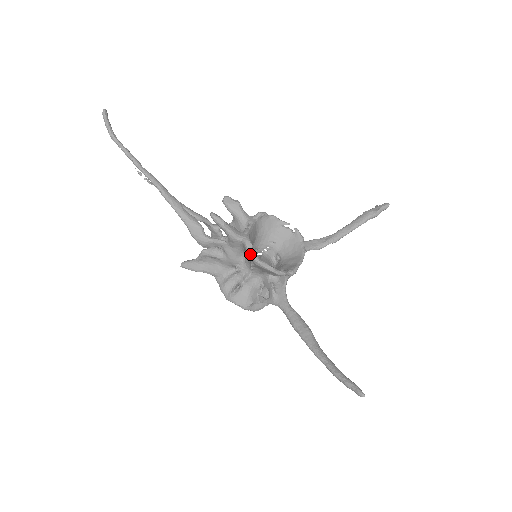
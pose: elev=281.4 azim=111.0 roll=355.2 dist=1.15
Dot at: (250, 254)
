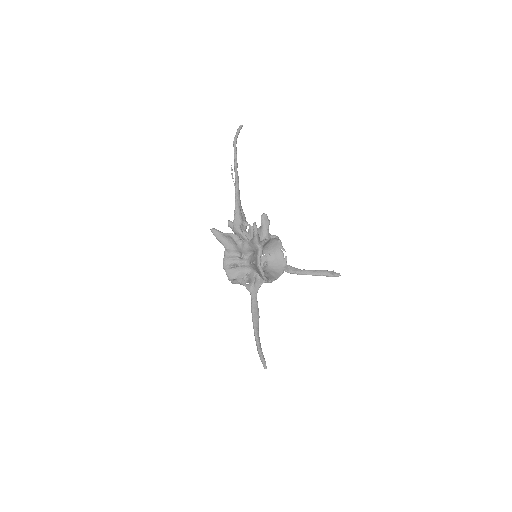
Dot at: (258, 258)
